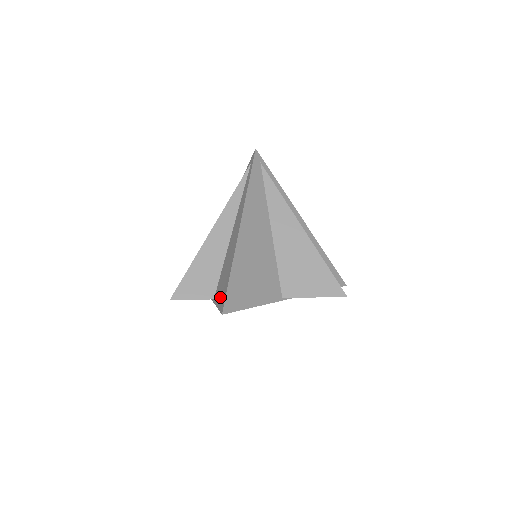
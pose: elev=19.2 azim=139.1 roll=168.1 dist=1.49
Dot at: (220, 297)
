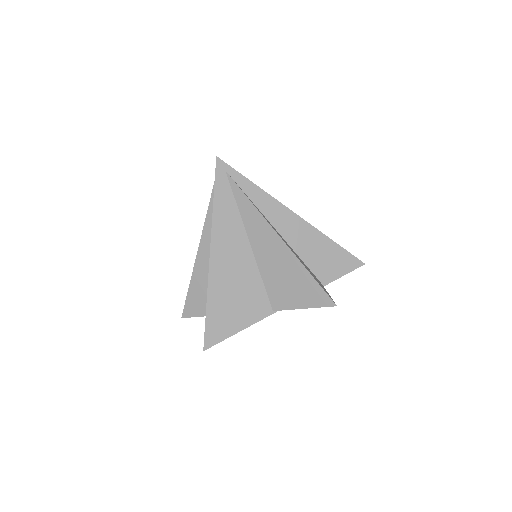
Dot at: occluded
